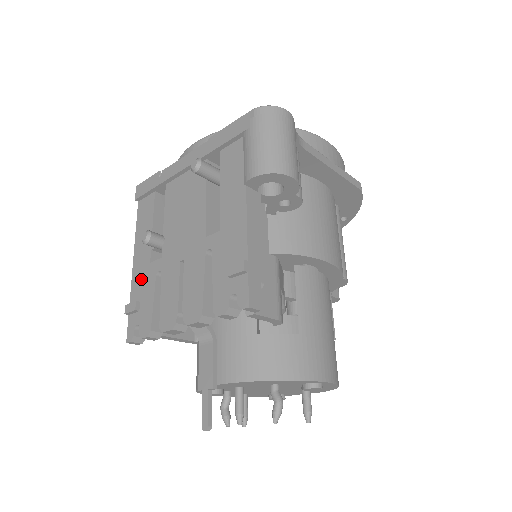
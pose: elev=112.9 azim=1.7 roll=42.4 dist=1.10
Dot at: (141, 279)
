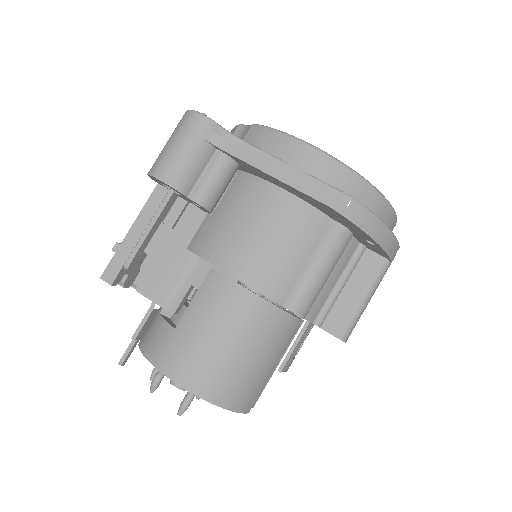
Dot at: occluded
